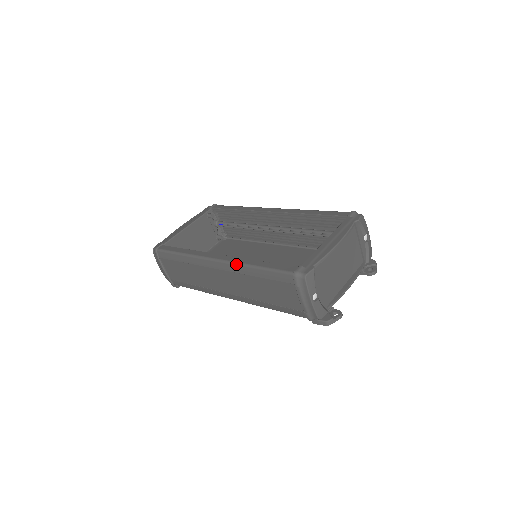
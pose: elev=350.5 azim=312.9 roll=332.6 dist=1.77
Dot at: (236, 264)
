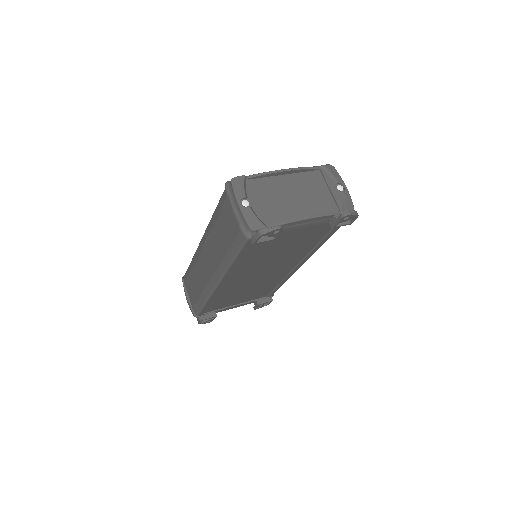
Dot at: (207, 226)
